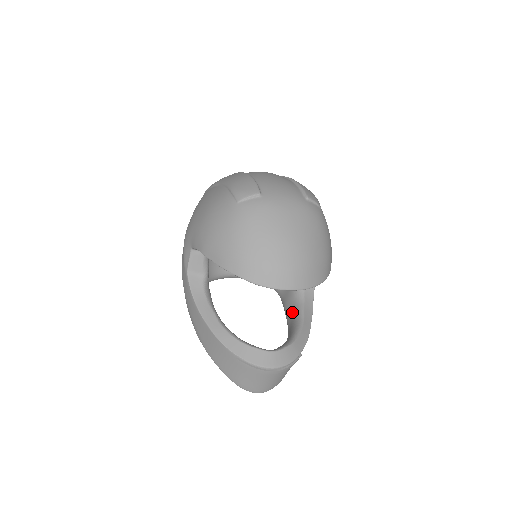
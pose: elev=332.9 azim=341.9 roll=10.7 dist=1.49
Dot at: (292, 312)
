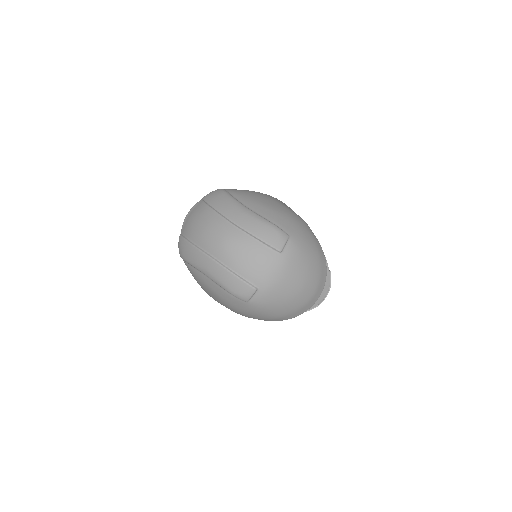
Dot at: occluded
